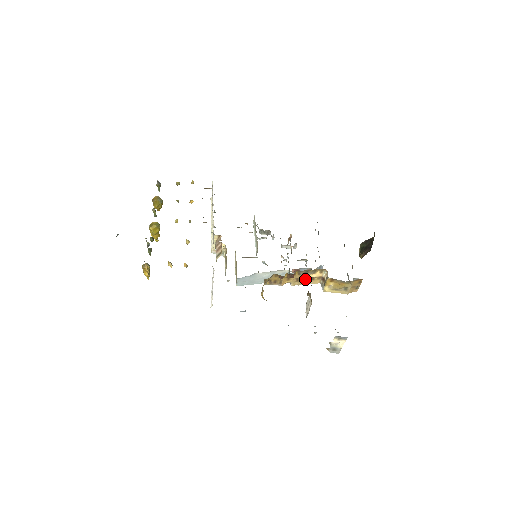
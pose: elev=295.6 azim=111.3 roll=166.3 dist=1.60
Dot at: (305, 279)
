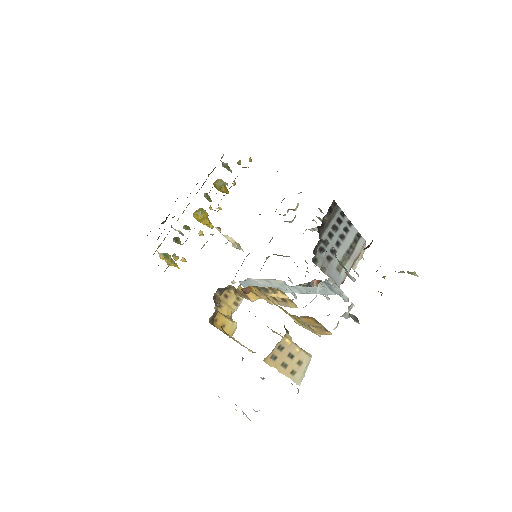
Dot at: (276, 298)
